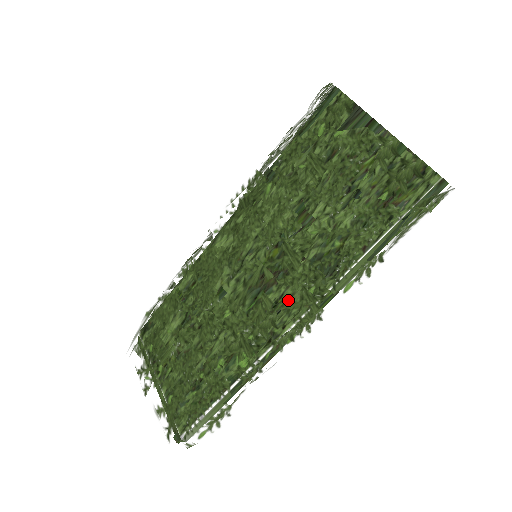
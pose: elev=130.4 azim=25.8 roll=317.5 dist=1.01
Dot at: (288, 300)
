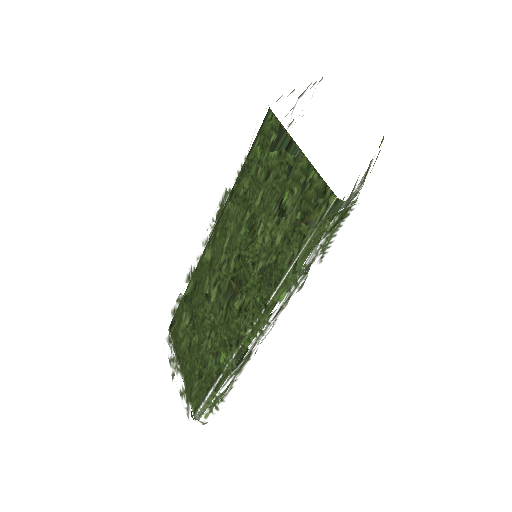
Dot at: (245, 307)
